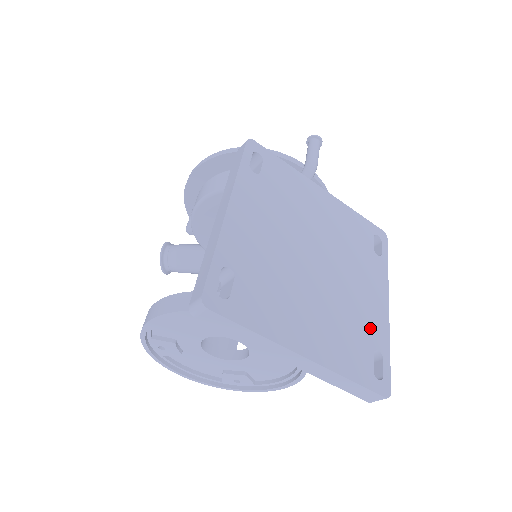
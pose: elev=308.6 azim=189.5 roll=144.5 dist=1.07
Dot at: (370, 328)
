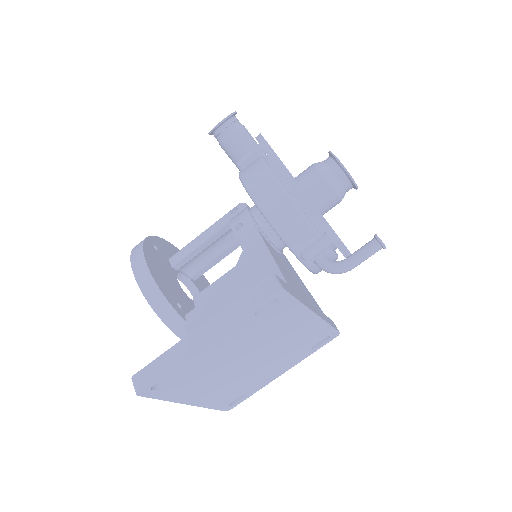
Dot at: (252, 386)
